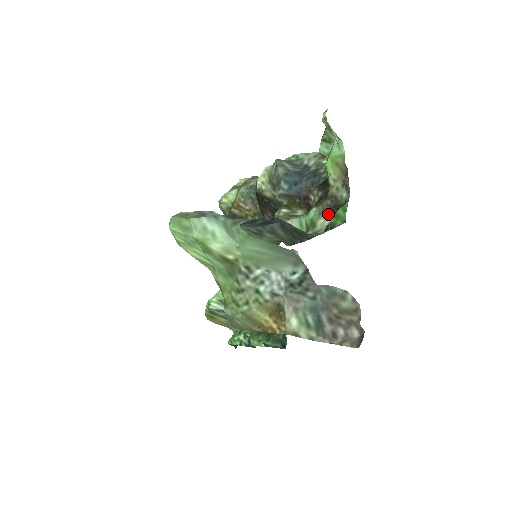
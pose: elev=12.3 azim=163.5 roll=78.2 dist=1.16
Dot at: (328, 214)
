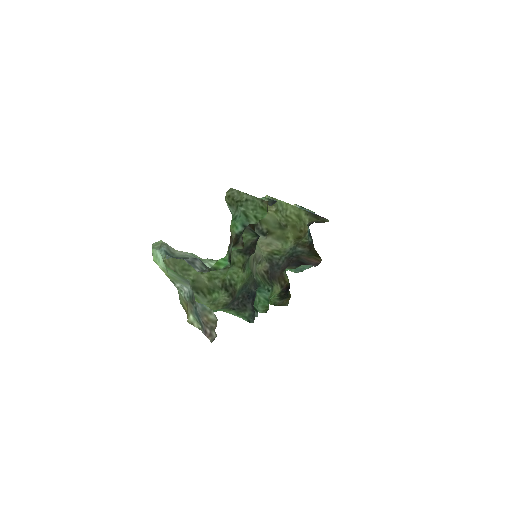
Dot at: occluded
